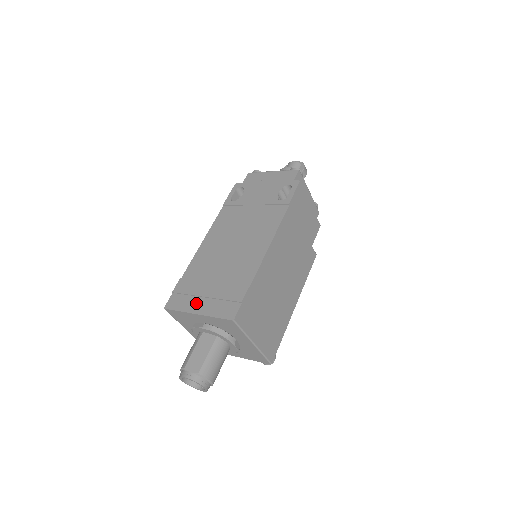
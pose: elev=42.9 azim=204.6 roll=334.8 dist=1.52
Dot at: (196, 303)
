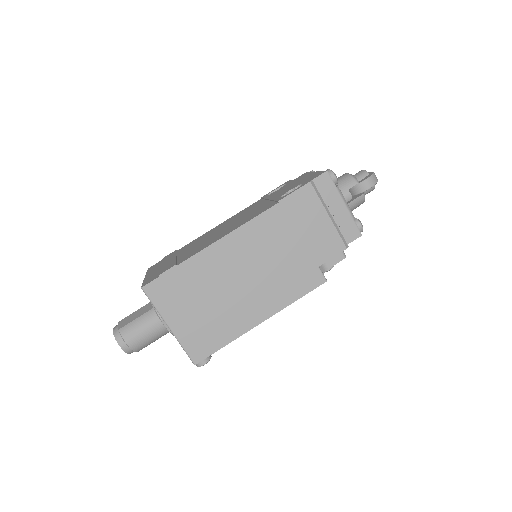
Dot at: (155, 269)
